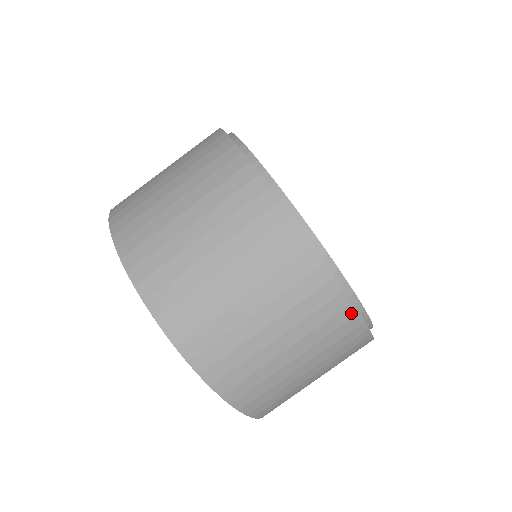
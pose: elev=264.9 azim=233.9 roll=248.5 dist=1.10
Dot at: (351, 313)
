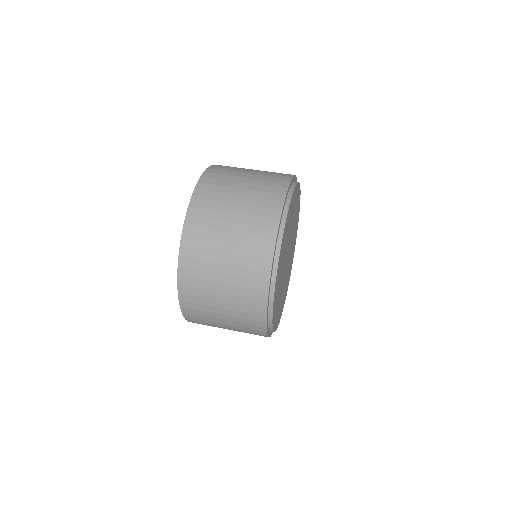
Dot at: (275, 224)
